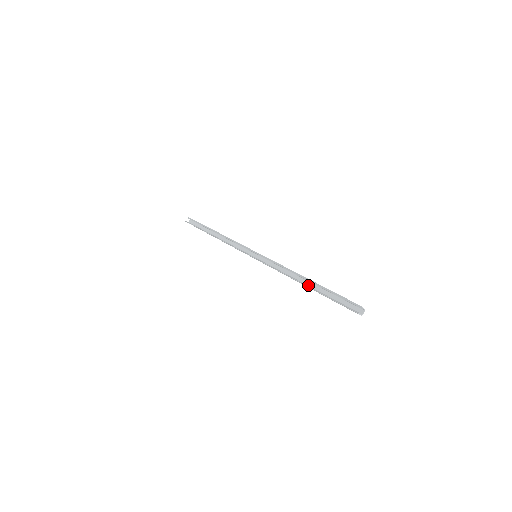
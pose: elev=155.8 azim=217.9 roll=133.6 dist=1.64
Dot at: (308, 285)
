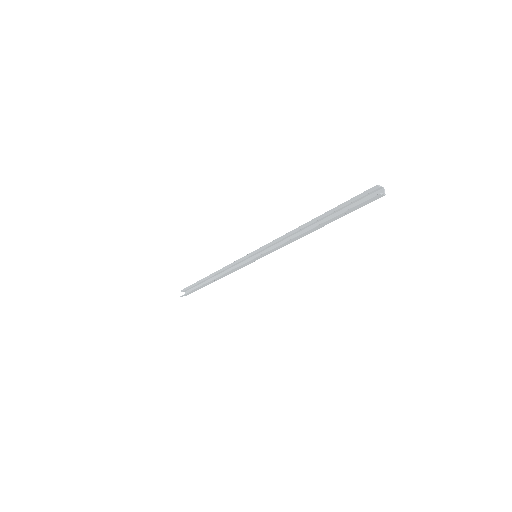
Dot at: (317, 227)
